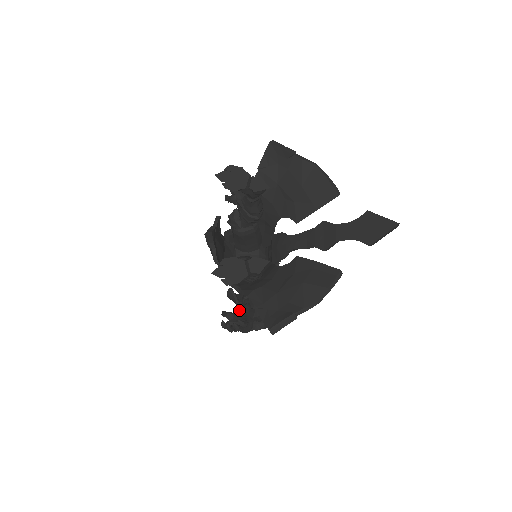
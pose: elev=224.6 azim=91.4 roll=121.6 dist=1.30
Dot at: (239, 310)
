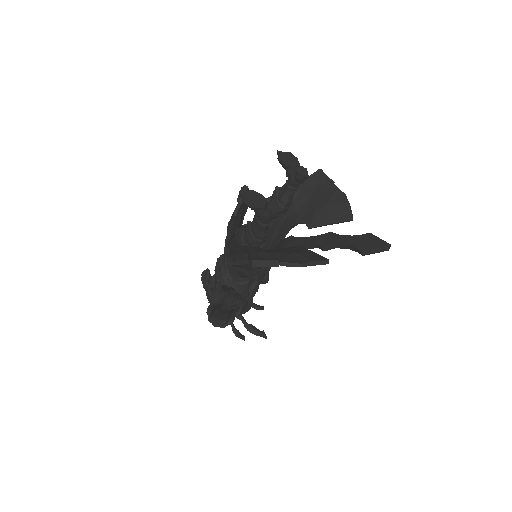
Dot at: occluded
